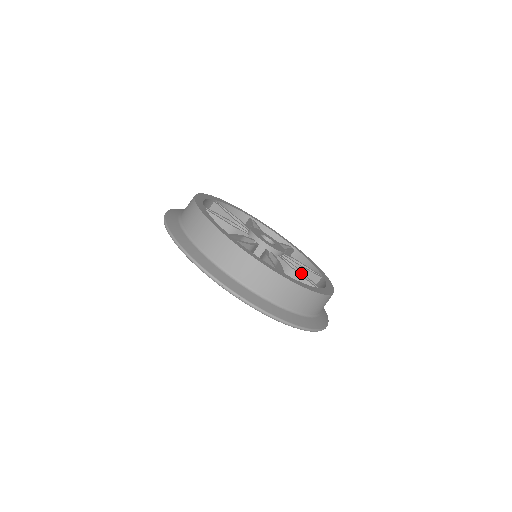
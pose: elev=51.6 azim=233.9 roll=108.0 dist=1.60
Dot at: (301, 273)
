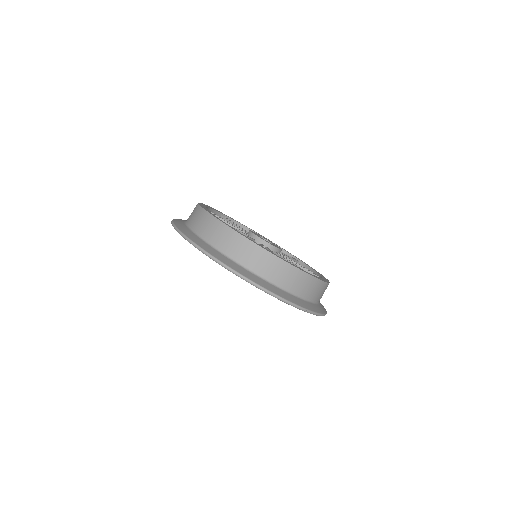
Dot at: (295, 265)
